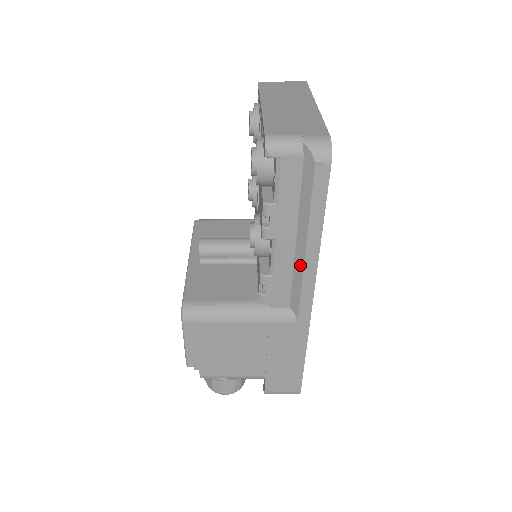
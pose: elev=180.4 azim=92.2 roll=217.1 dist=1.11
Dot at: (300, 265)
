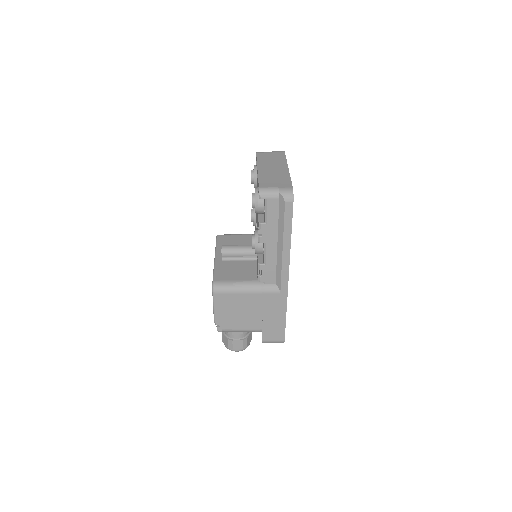
Dot at: (280, 257)
